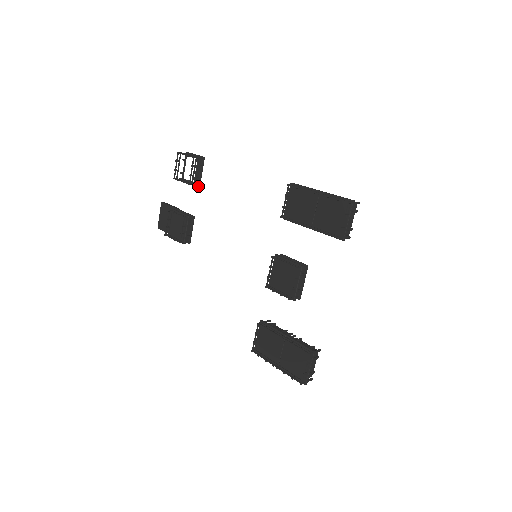
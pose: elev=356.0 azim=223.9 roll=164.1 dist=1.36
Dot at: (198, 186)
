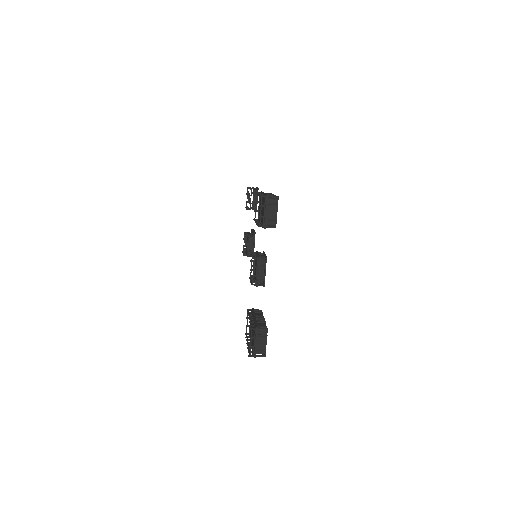
Dot at: occluded
